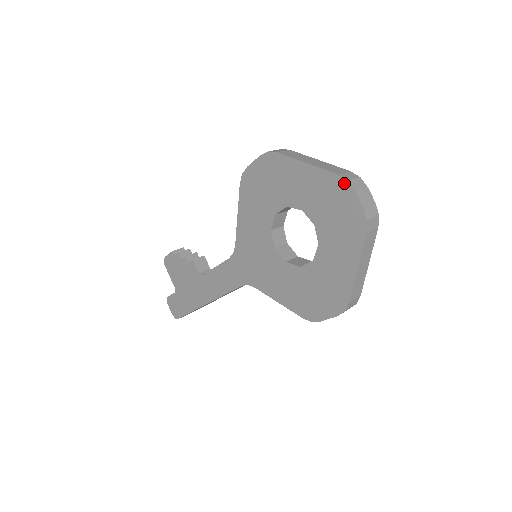
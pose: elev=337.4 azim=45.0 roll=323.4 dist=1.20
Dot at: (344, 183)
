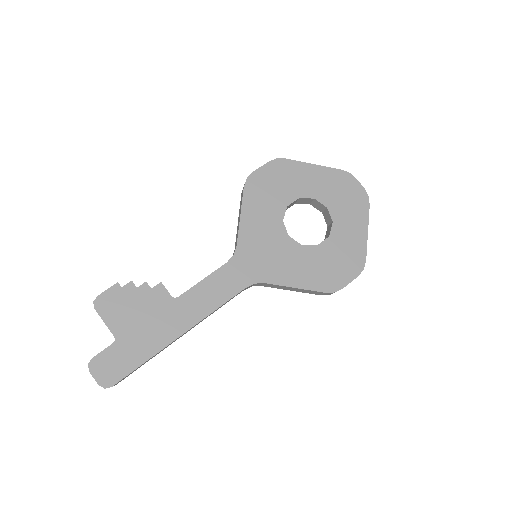
Dot at: (348, 174)
